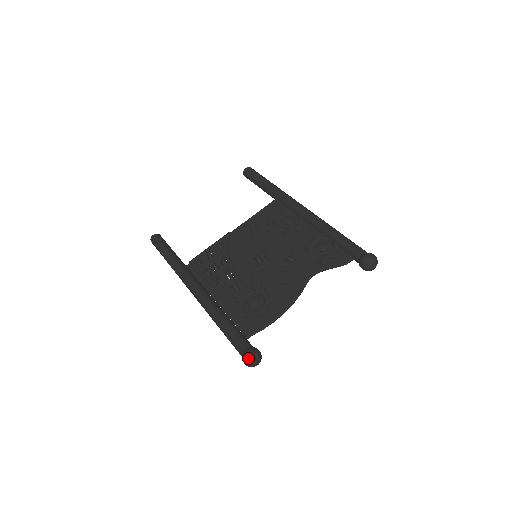
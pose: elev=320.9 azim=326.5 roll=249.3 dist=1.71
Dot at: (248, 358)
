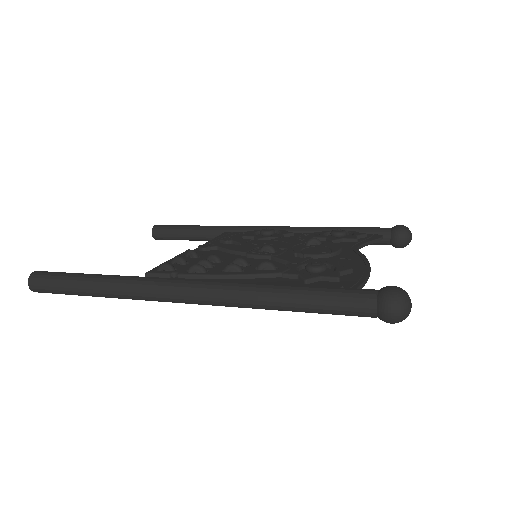
Dot at: (399, 292)
